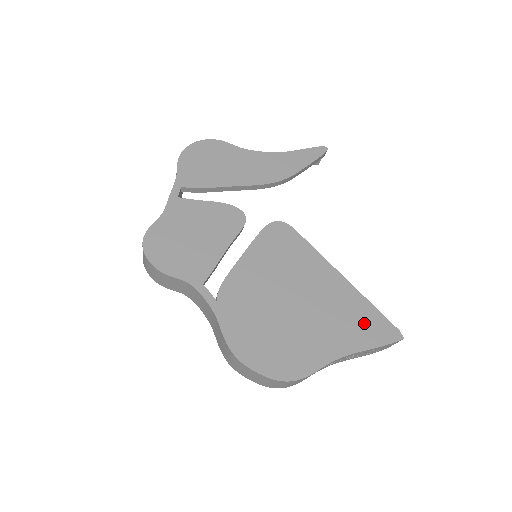
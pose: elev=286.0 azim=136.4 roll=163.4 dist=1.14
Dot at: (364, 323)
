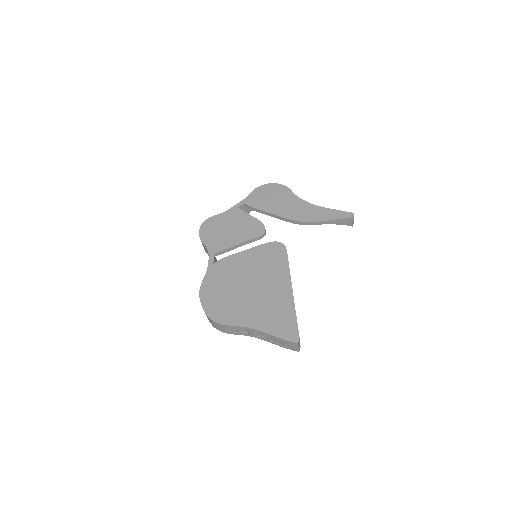
Dot at: (281, 320)
